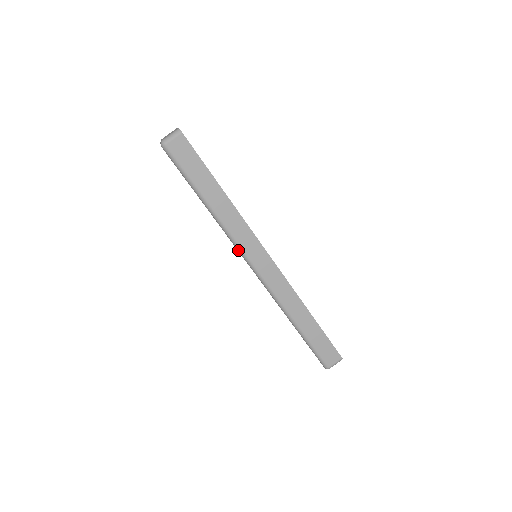
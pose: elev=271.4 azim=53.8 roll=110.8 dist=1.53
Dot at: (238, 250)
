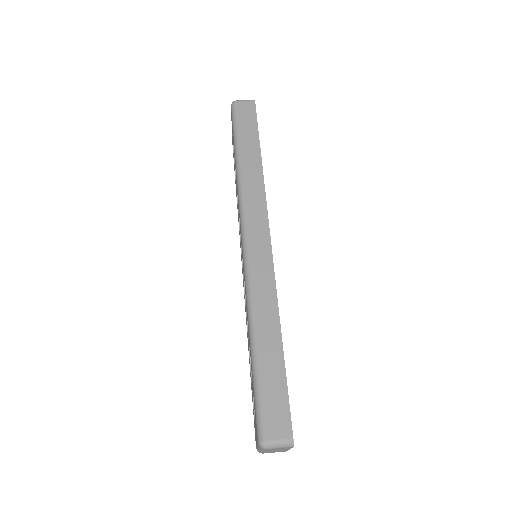
Dot at: (240, 214)
